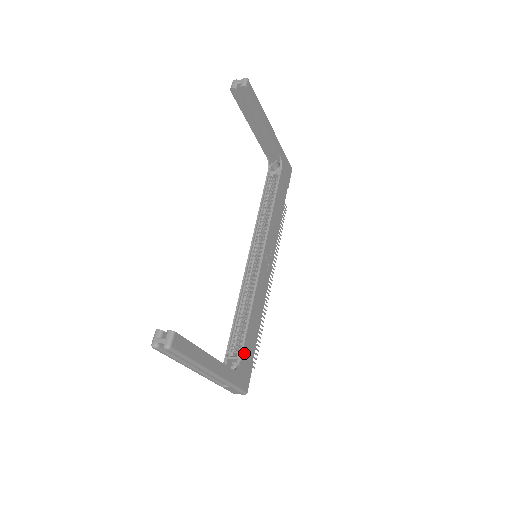
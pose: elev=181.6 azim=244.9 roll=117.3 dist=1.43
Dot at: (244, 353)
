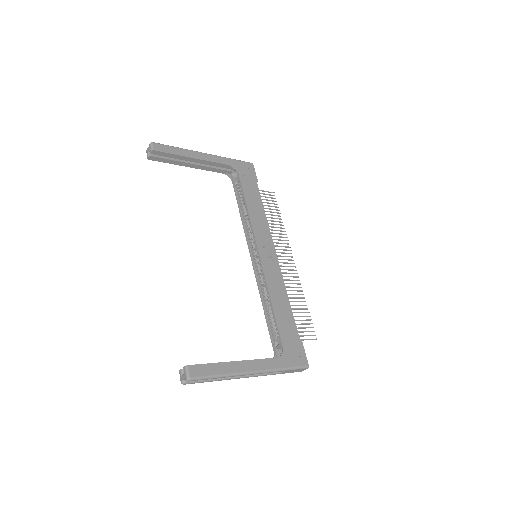
Dot at: (283, 338)
